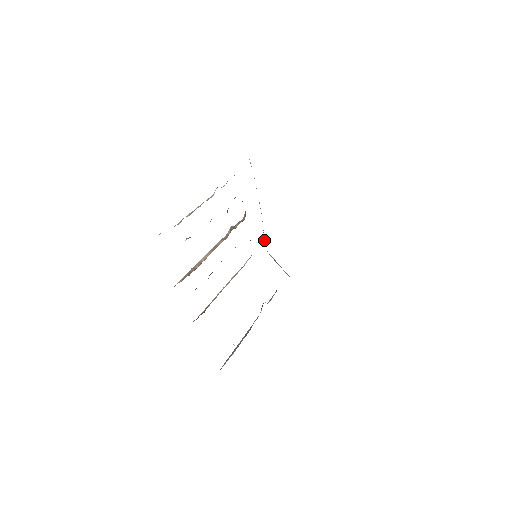
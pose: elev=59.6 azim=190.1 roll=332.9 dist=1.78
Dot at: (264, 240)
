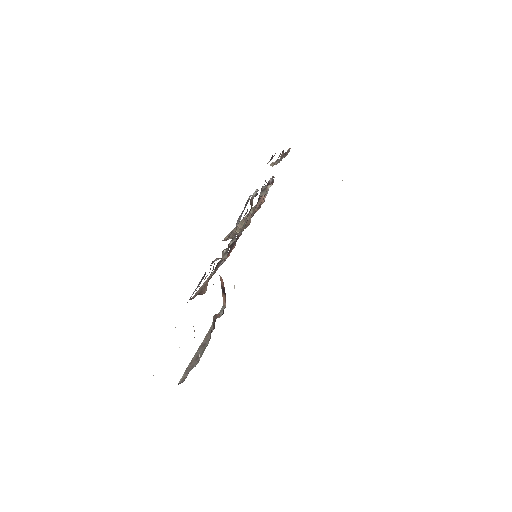
Dot at: occluded
